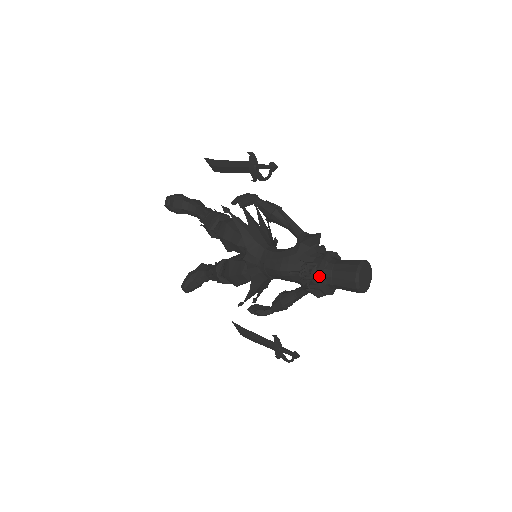
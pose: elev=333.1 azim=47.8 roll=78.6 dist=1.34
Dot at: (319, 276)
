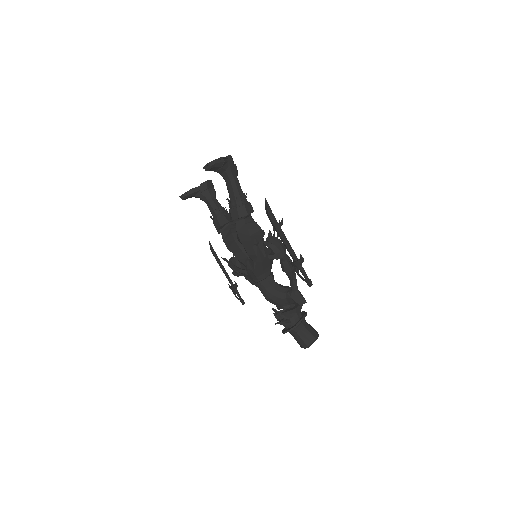
Dot at: occluded
